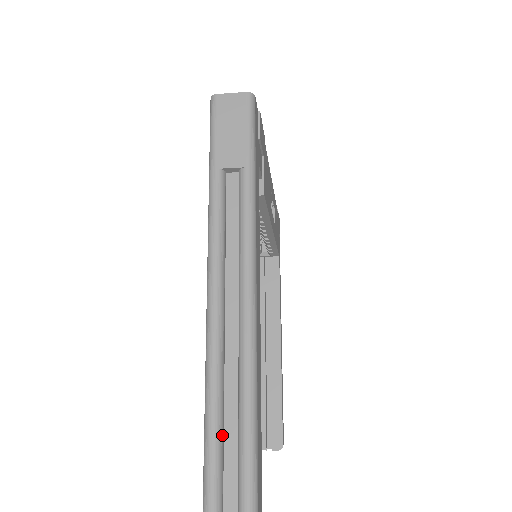
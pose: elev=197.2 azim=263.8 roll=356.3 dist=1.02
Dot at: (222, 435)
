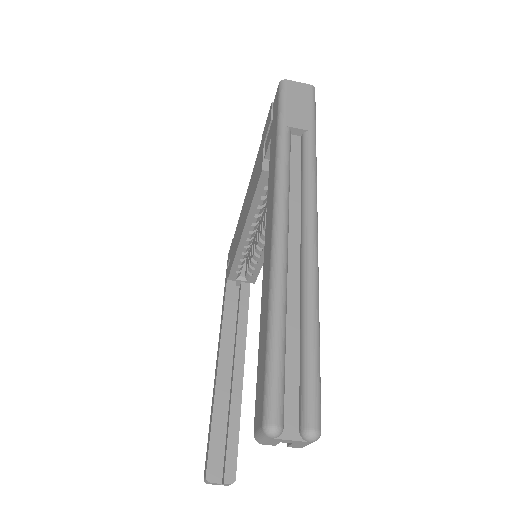
Dot at: (286, 331)
